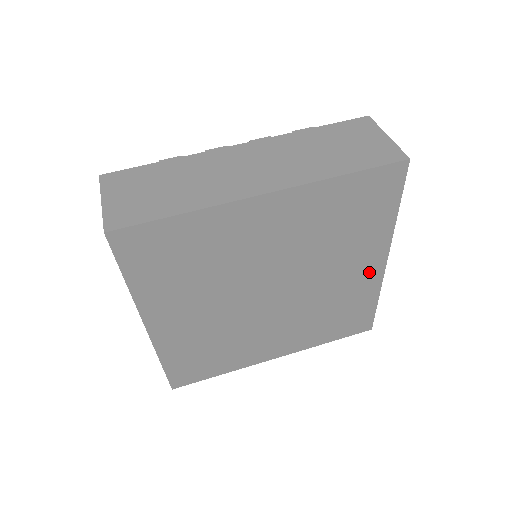
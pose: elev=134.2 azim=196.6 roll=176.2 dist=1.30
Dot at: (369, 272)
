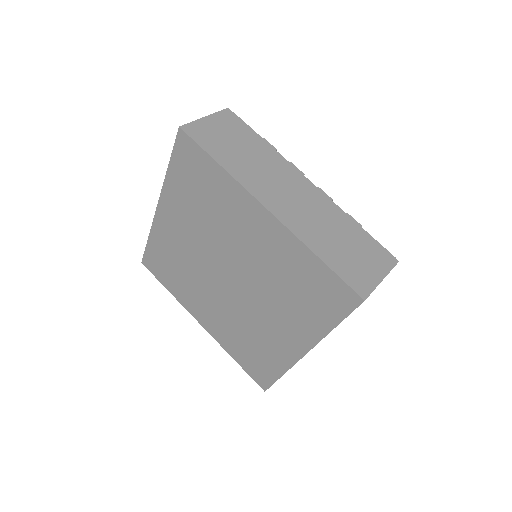
Dot at: (290, 346)
